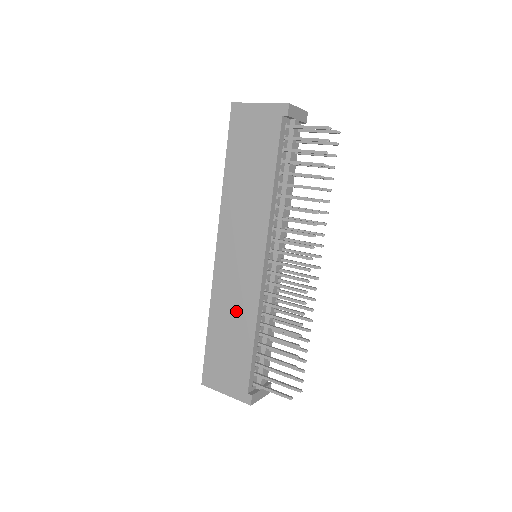
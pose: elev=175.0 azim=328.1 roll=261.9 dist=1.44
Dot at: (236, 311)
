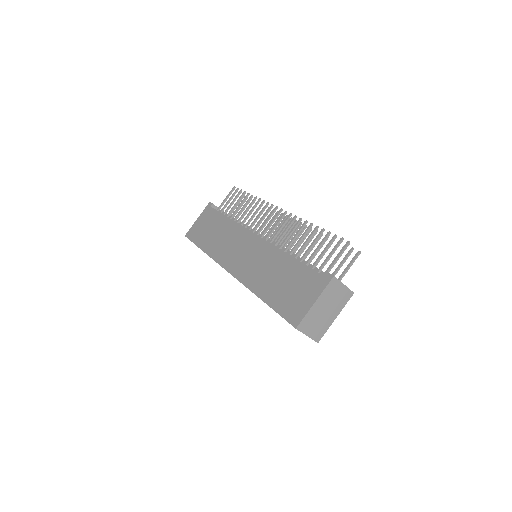
Dot at: (267, 267)
